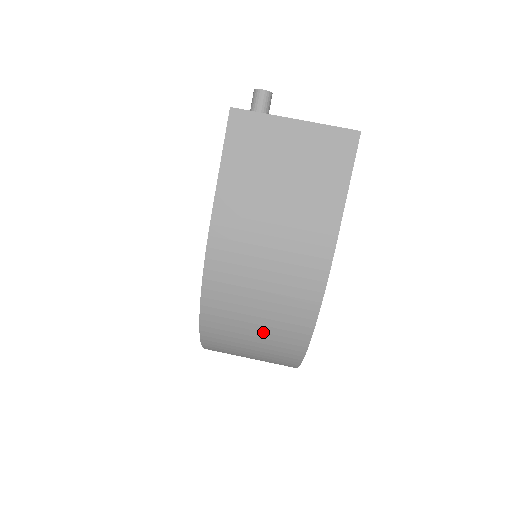
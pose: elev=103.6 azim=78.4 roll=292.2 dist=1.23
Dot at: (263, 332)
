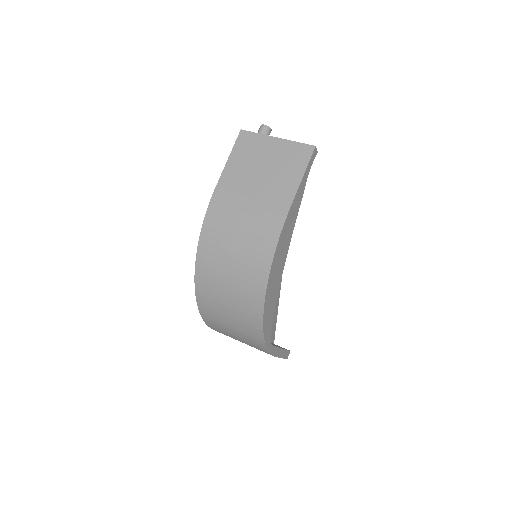
Dot at: (234, 284)
